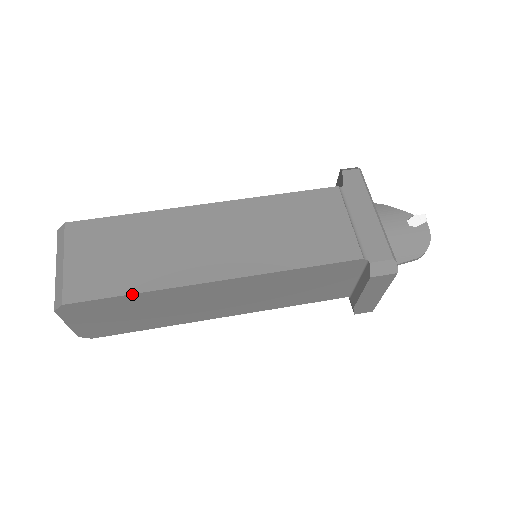
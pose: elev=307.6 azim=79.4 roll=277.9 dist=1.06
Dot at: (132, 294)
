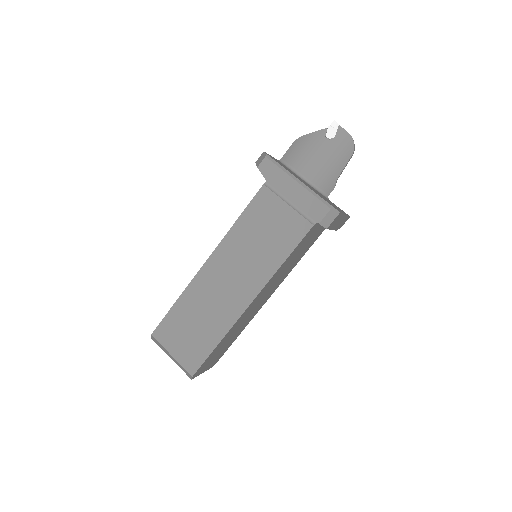
Dot at: (217, 346)
